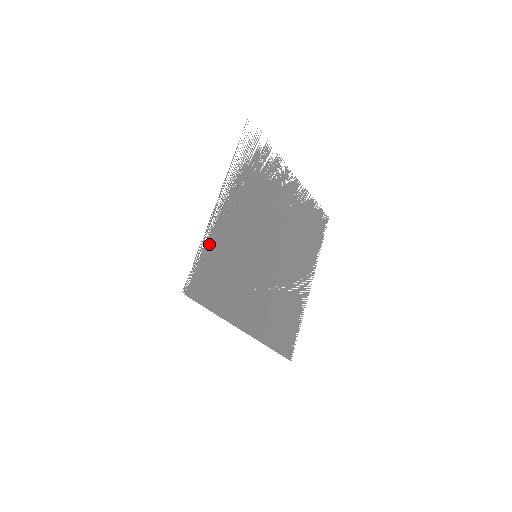
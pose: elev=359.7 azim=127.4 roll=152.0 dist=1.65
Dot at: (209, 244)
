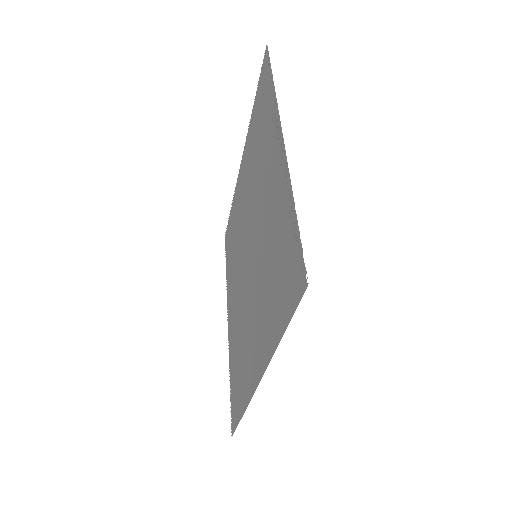
Dot at: (286, 207)
